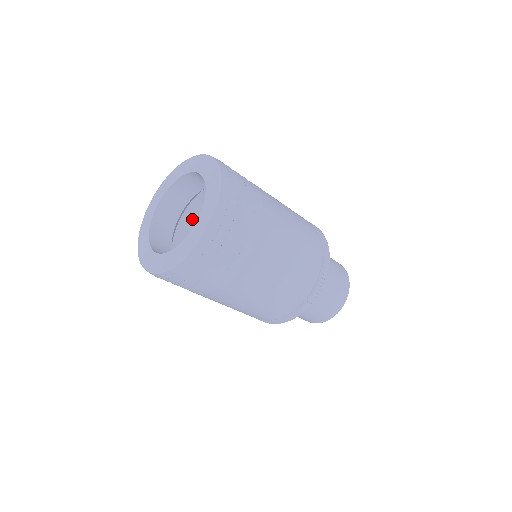
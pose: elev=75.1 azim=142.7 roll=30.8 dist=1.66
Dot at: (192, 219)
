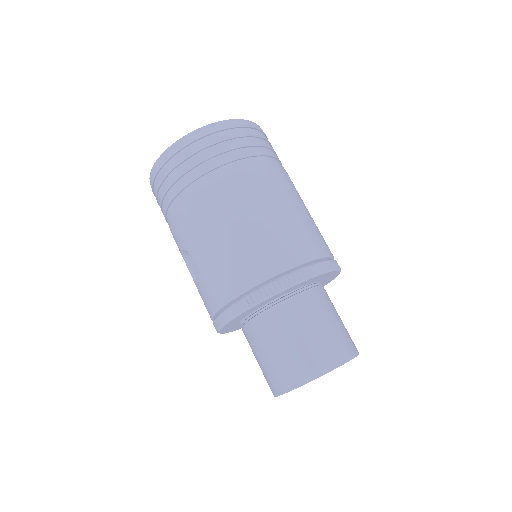
Dot at: occluded
